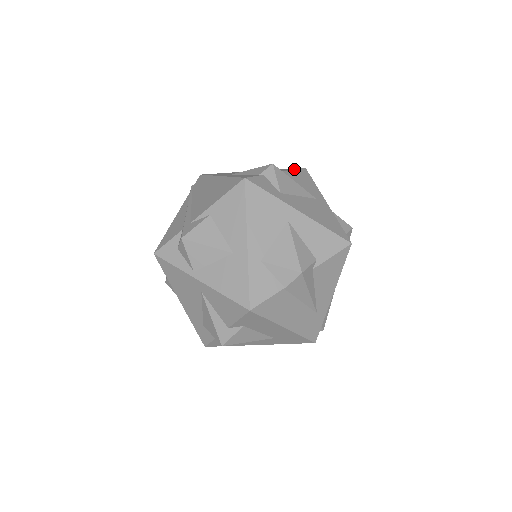
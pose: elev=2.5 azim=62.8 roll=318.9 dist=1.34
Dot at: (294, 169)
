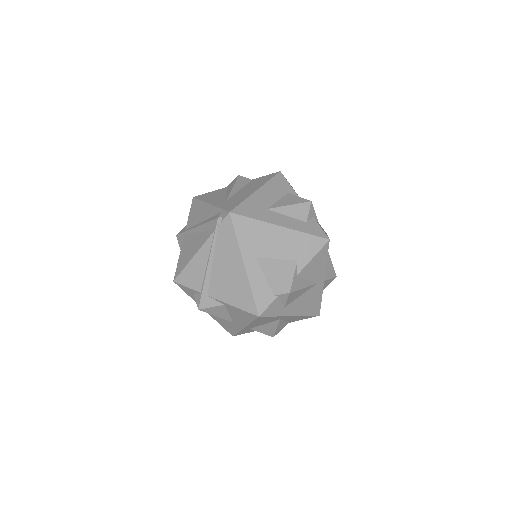
Dot at: (315, 254)
